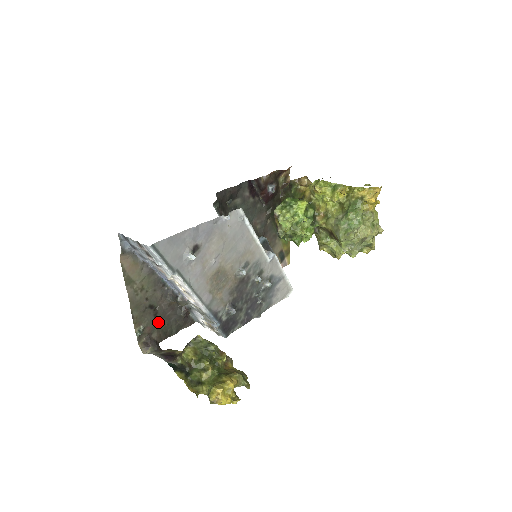
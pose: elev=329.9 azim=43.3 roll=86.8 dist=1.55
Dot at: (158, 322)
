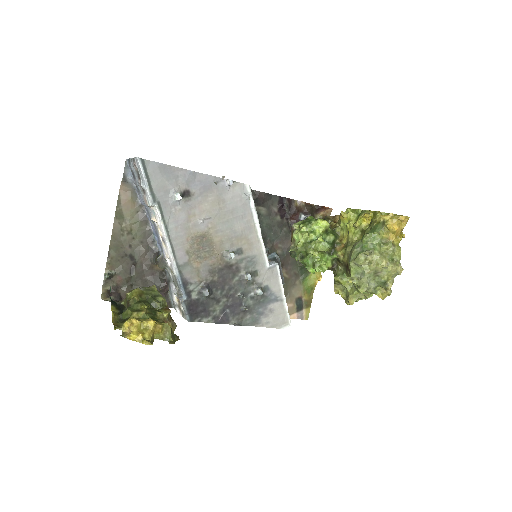
Dot at: (132, 279)
